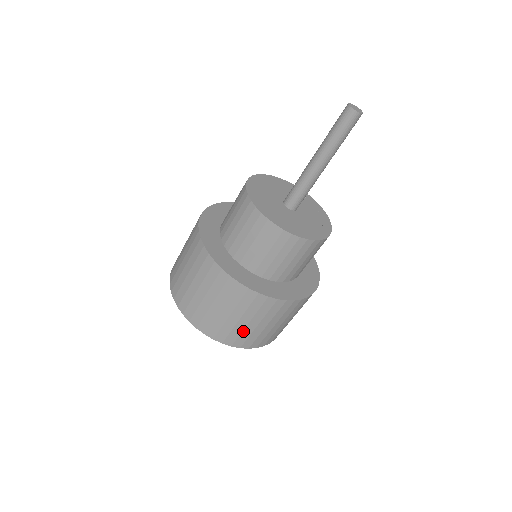
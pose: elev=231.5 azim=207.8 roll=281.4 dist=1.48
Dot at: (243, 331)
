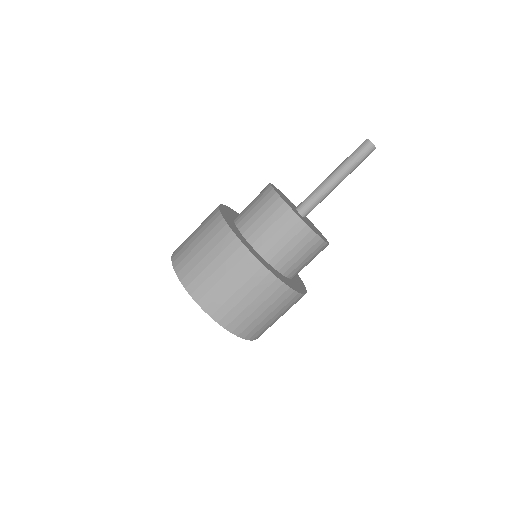
Dot at: (254, 321)
